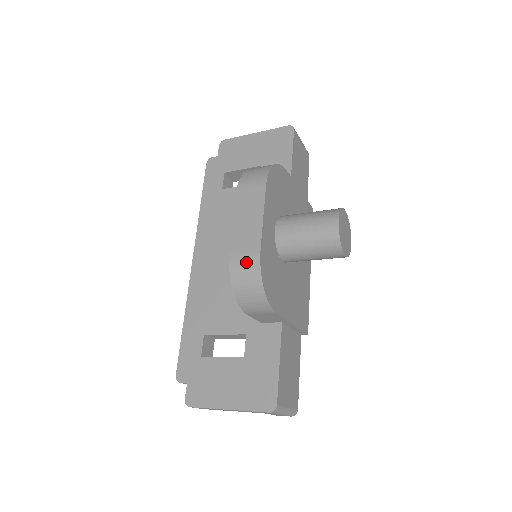
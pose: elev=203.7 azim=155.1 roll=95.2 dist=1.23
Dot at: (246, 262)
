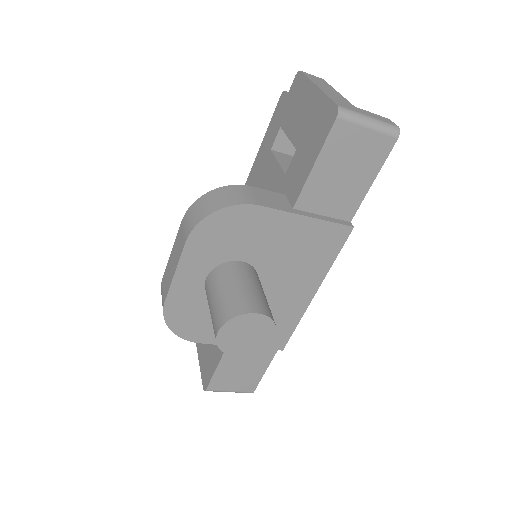
Dot at: (162, 300)
